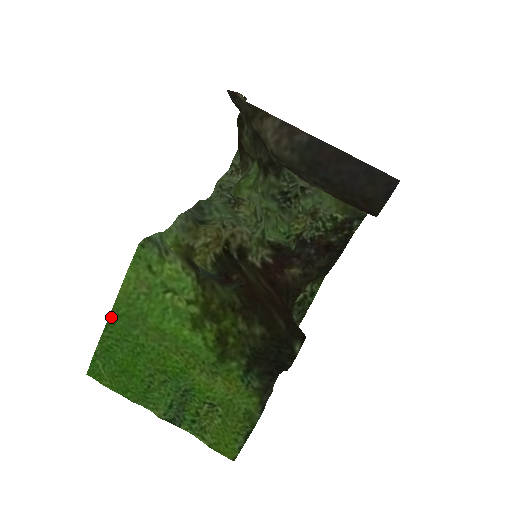
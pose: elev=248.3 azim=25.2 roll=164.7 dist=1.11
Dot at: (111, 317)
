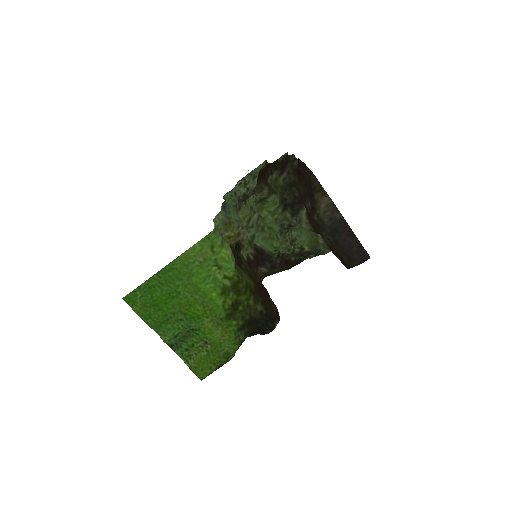
Dot at: (166, 267)
